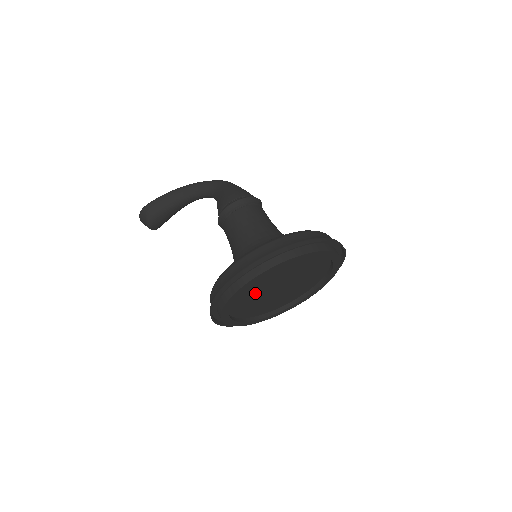
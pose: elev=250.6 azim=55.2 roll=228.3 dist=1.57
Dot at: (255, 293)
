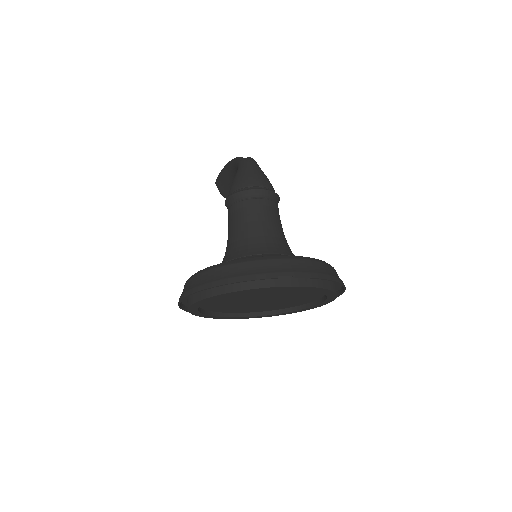
Dot at: (233, 305)
